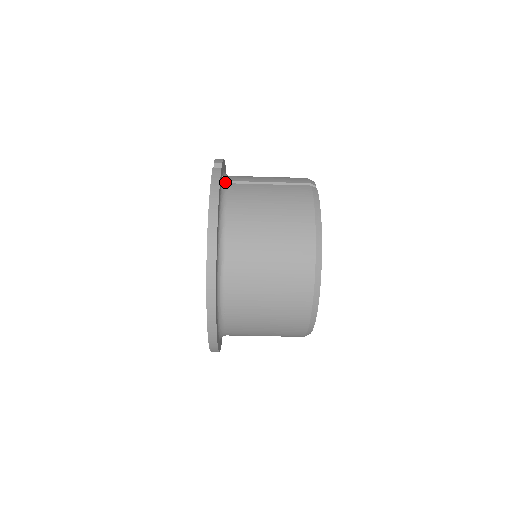
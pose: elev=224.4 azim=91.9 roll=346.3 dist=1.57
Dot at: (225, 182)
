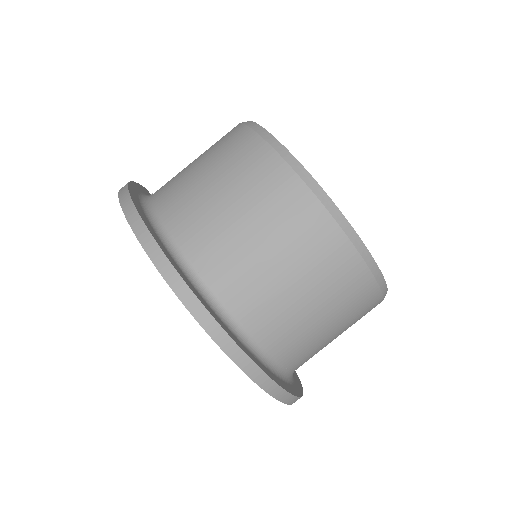
Dot at: occluded
